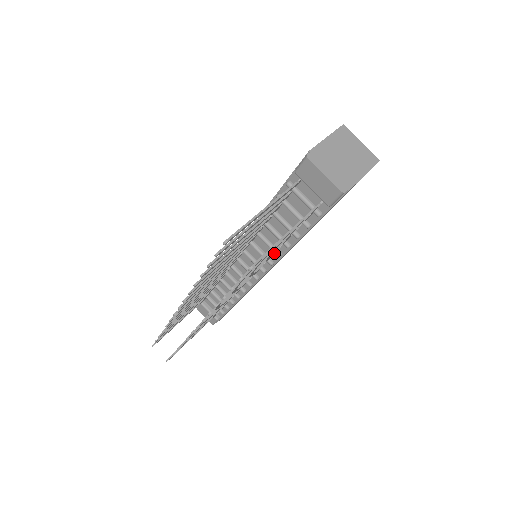
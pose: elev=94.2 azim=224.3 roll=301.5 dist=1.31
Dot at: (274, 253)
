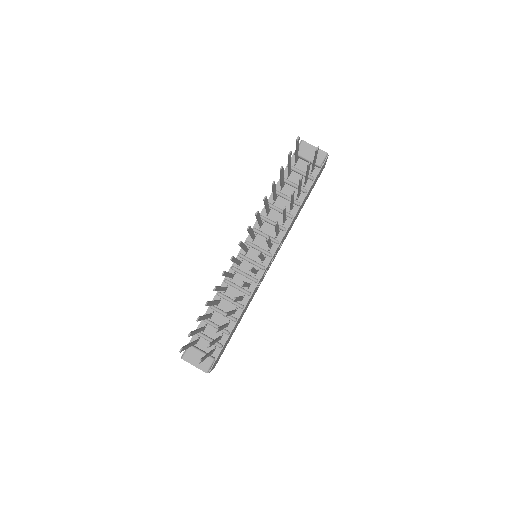
Dot at: (280, 230)
